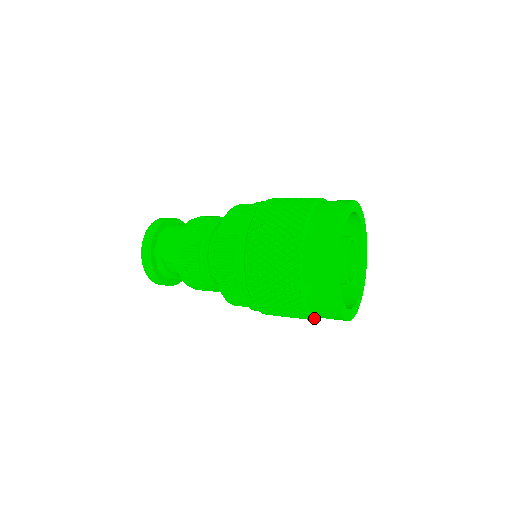
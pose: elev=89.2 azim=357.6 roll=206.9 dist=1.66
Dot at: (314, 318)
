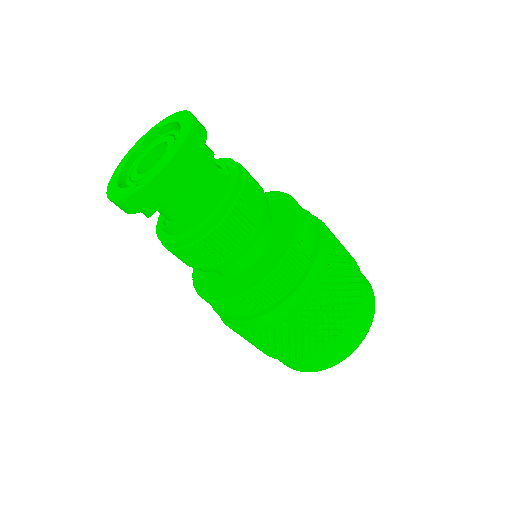
Dot at: occluded
